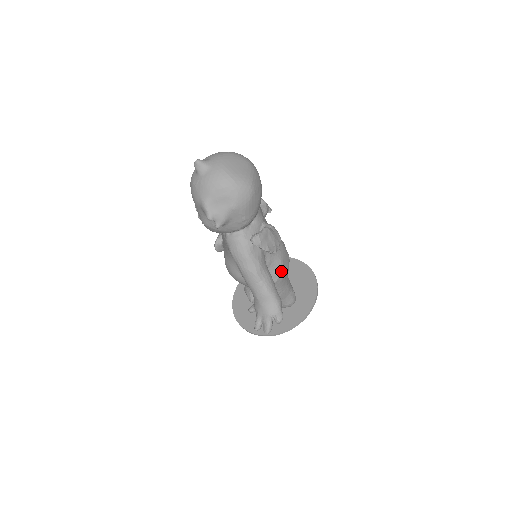
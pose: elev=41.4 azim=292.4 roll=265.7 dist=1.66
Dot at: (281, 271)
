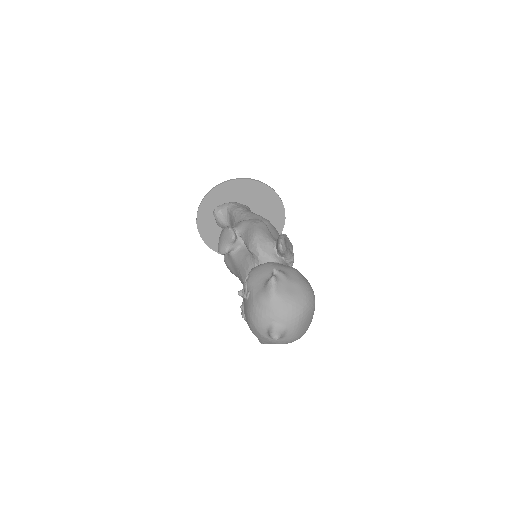
Dot at: occluded
